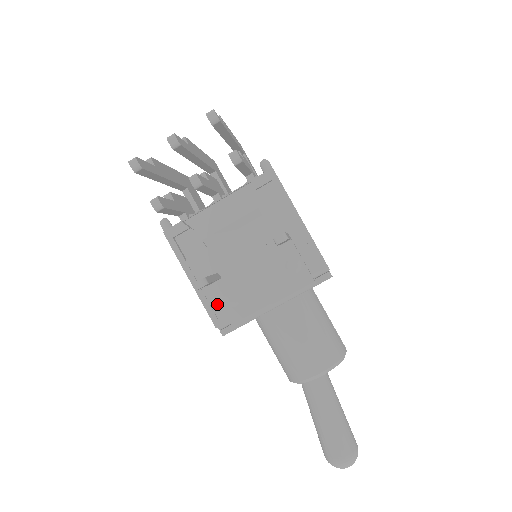
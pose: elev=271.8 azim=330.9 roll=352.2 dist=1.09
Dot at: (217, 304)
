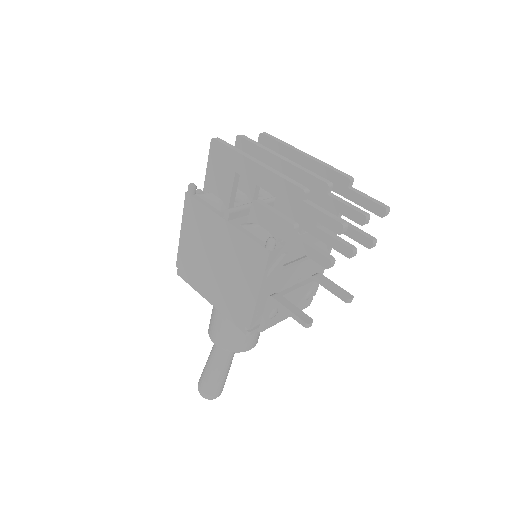
Dot at: (261, 313)
